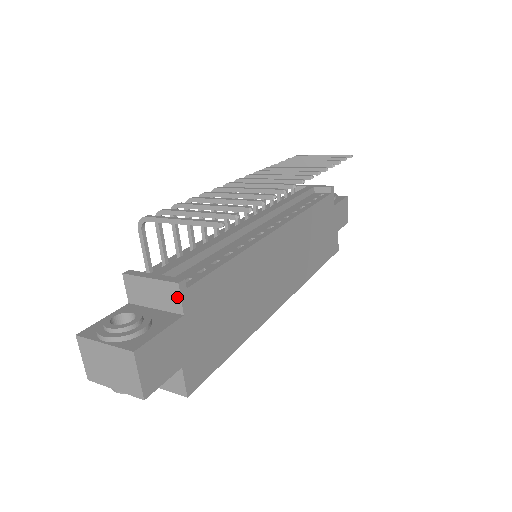
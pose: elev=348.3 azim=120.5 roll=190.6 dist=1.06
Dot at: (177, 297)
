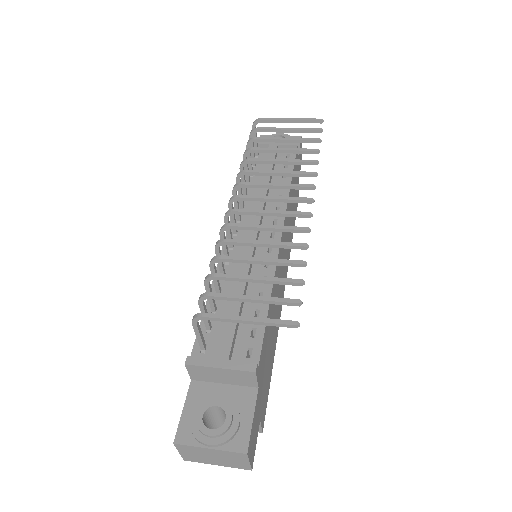
Dot at: (252, 379)
